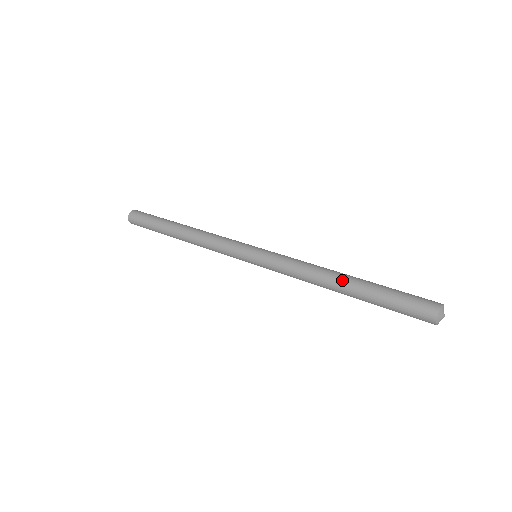
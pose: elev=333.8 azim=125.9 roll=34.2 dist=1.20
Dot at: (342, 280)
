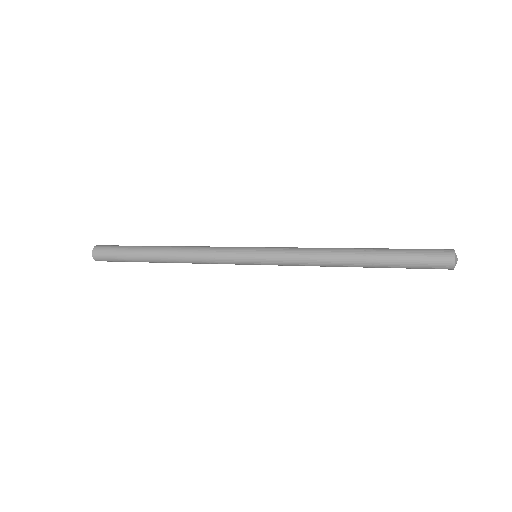
Dot at: (356, 250)
